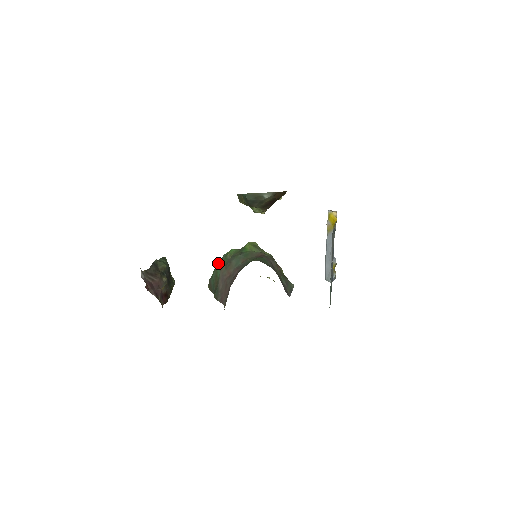
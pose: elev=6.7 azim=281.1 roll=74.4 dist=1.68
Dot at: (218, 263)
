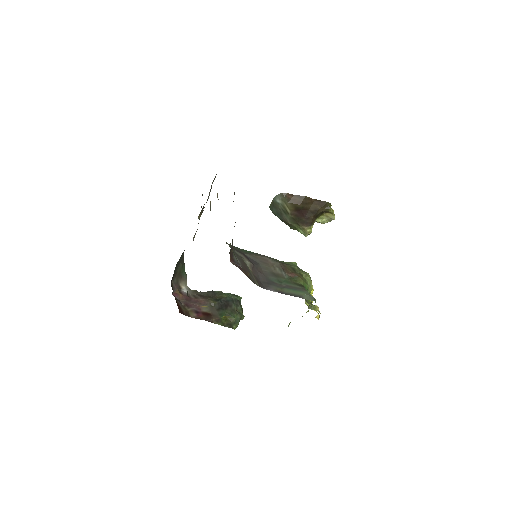
Dot at: occluded
